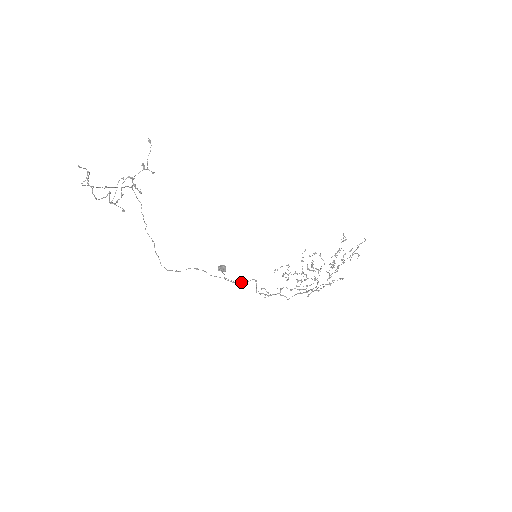
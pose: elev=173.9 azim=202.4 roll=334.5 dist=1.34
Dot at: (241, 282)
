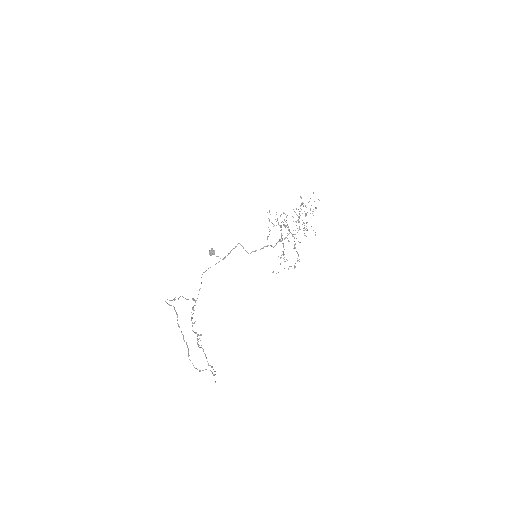
Dot at: occluded
